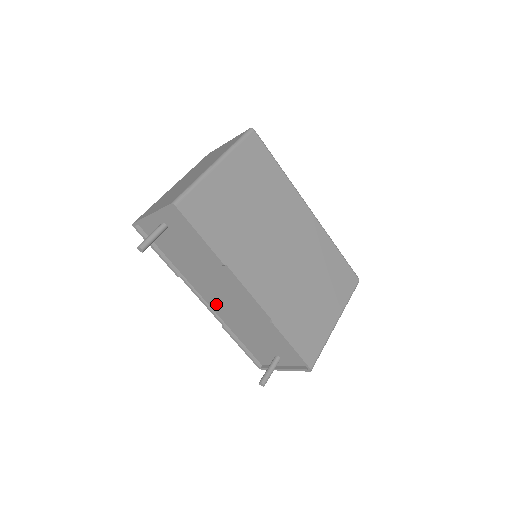
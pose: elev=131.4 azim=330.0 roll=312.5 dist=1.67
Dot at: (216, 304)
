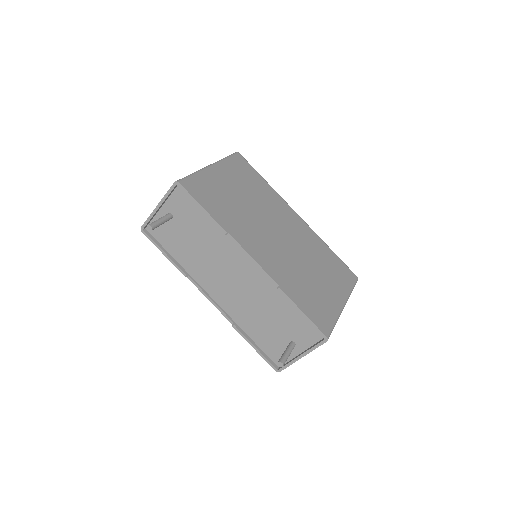
Dot at: (224, 298)
